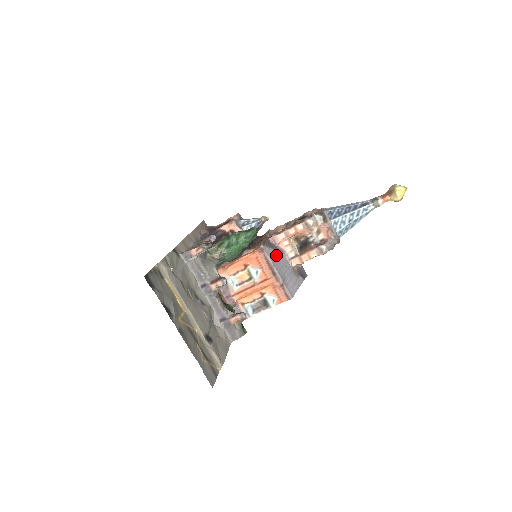
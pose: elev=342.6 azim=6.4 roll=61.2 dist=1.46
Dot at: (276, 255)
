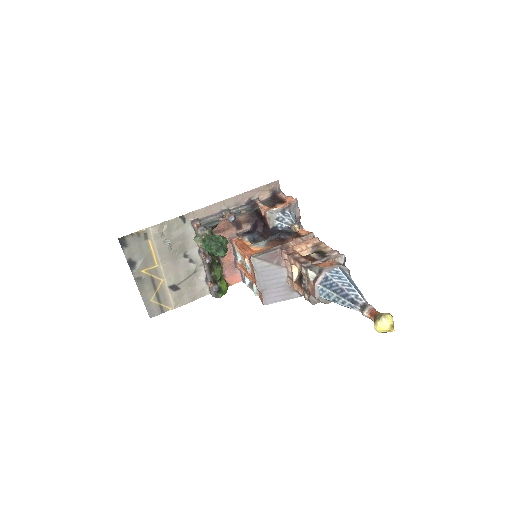
Dot at: (269, 268)
